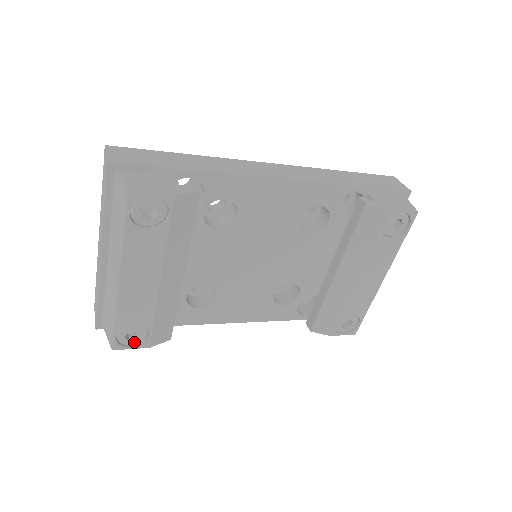
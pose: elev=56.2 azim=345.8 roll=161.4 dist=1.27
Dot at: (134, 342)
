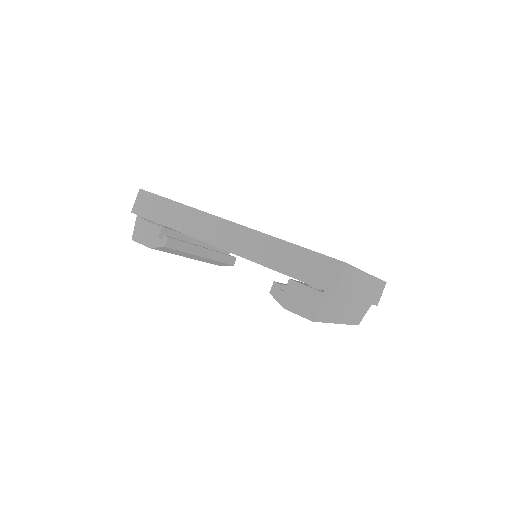
Dot at: occluded
